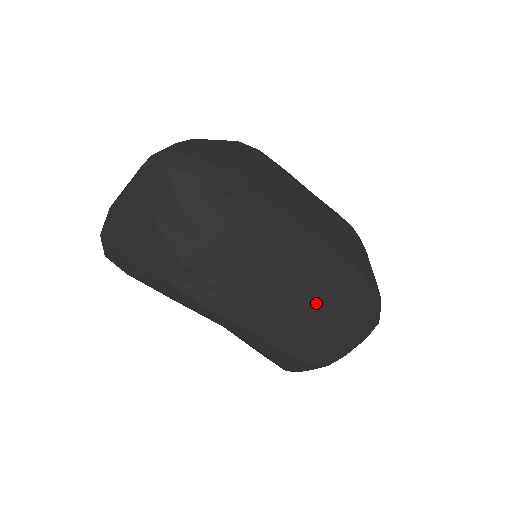
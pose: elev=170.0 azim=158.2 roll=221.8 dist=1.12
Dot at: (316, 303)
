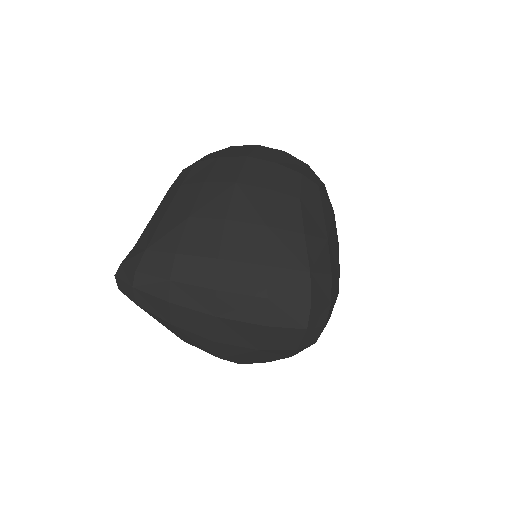
Dot at: occluded
